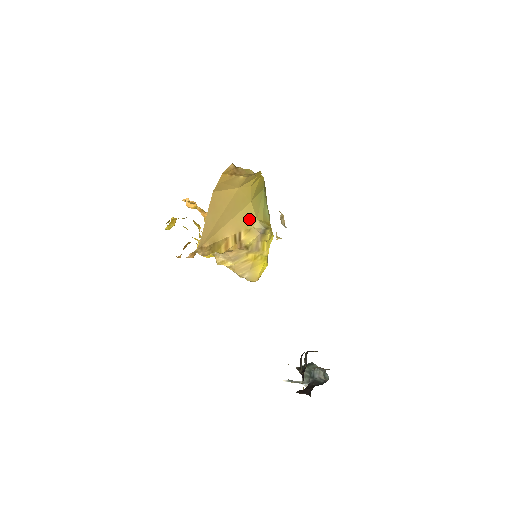
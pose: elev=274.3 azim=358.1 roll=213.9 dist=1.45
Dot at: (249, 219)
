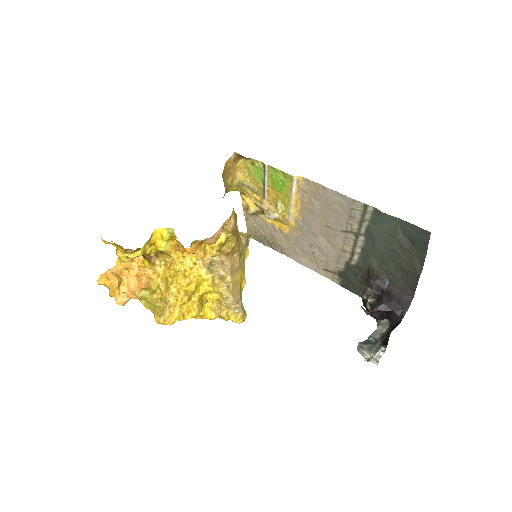
Dot at: occluded
